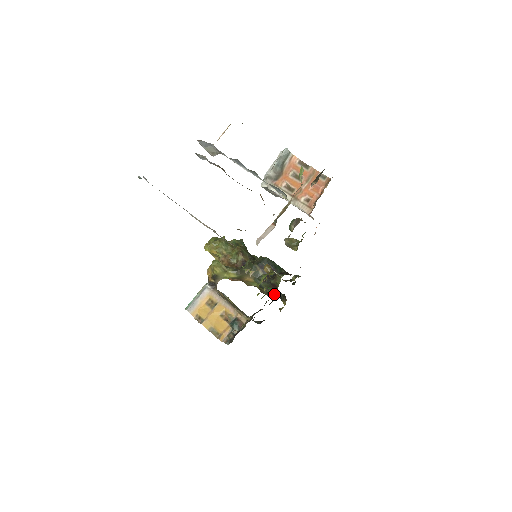
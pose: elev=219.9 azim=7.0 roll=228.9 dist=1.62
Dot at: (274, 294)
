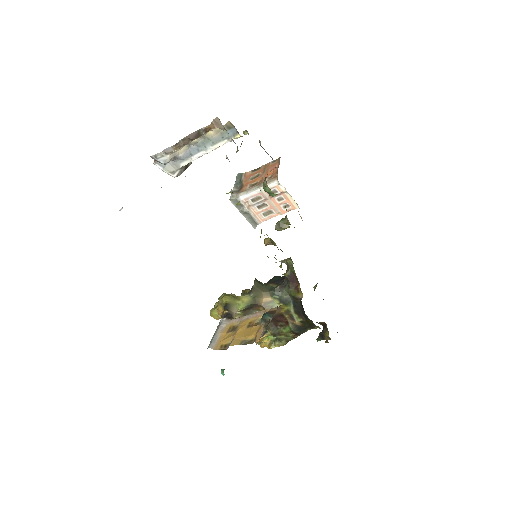
Dot at: (298, 292)
